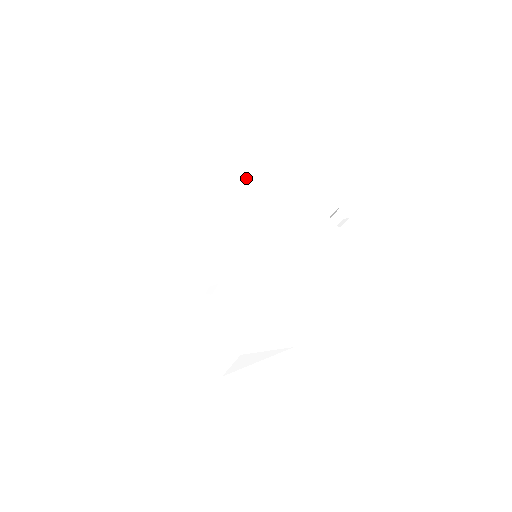
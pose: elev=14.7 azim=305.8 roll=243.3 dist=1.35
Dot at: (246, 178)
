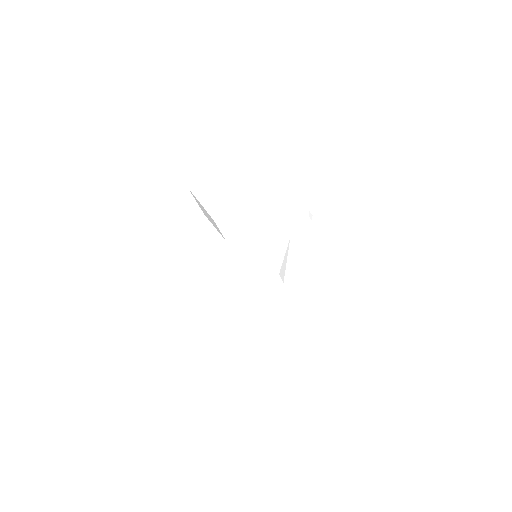
Dot at: (270, 219)
